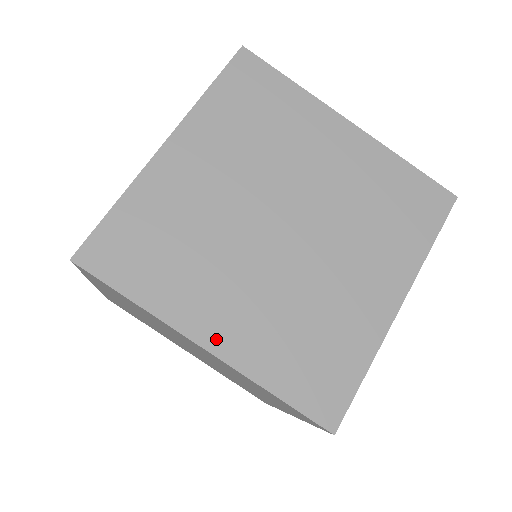
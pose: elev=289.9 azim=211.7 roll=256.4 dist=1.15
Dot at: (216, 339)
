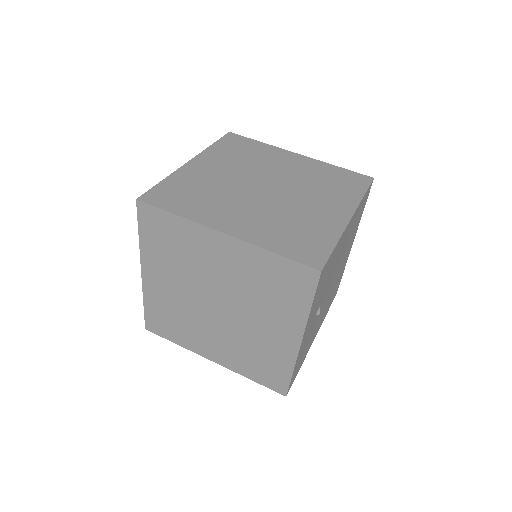
Dot at: (230, 229)
